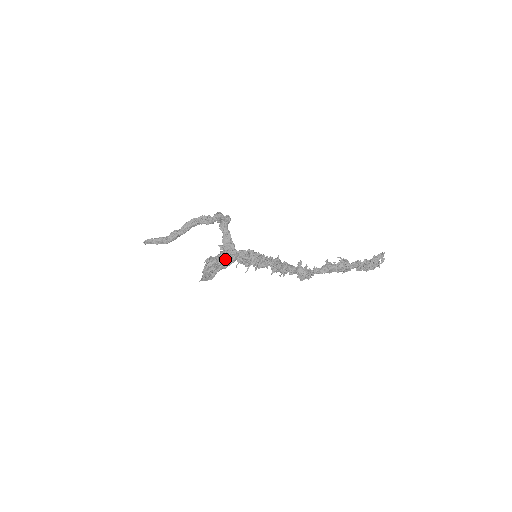
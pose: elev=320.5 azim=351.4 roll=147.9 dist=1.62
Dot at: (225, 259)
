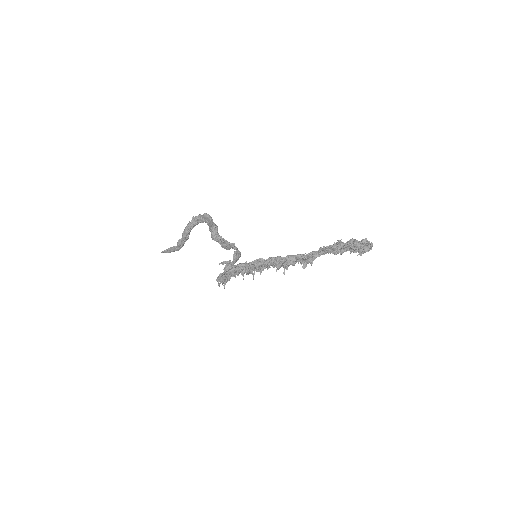
Dot at: occluded
